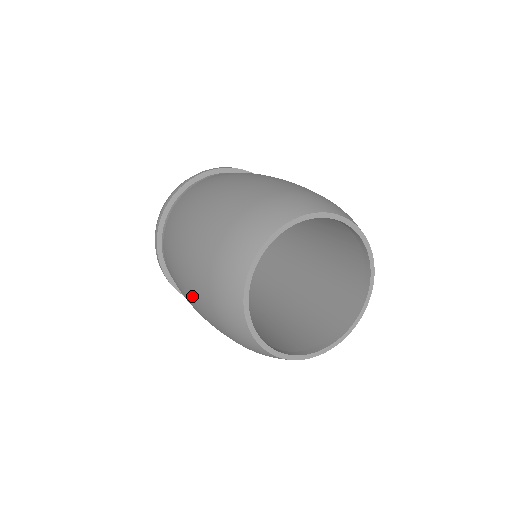
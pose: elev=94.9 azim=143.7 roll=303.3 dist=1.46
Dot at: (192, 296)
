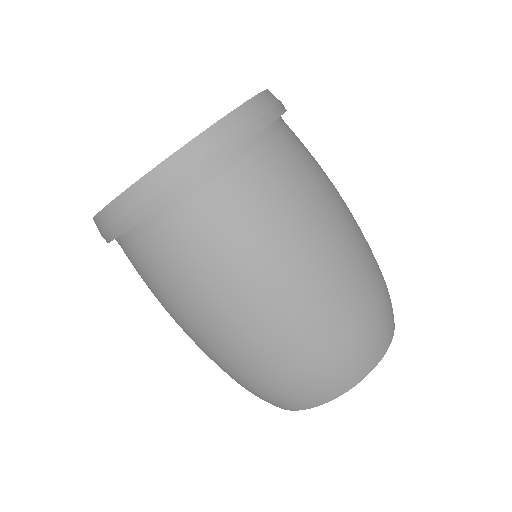
Dot at: (203, 349)
